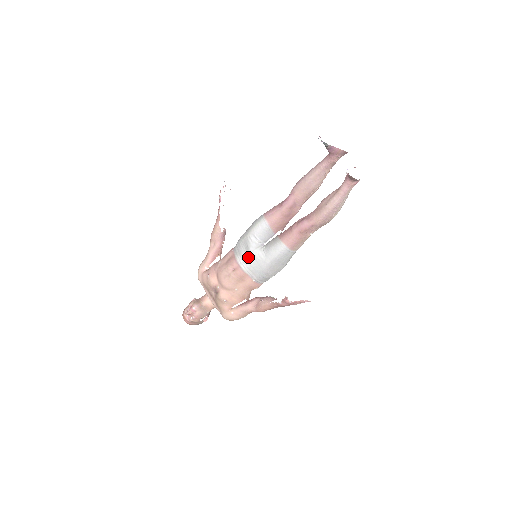
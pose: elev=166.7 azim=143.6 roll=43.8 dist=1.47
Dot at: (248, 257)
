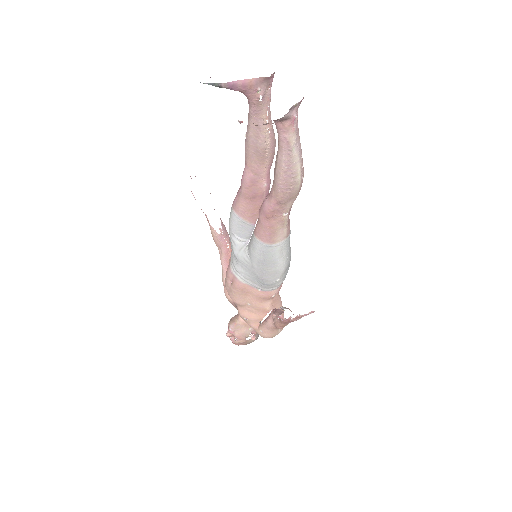
Dot at: (237, 264)
